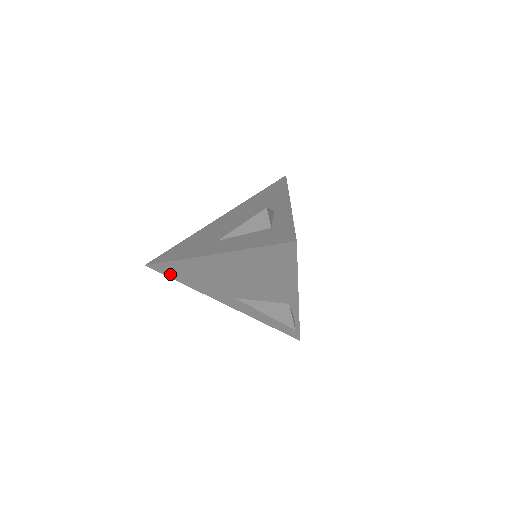
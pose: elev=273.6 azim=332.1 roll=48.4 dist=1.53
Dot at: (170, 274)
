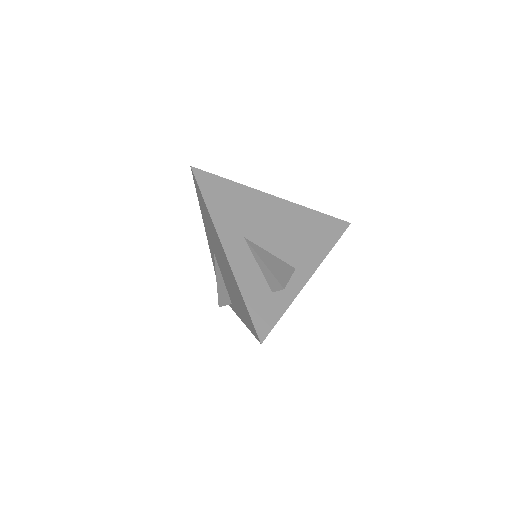
Dot at: (198, 192)
